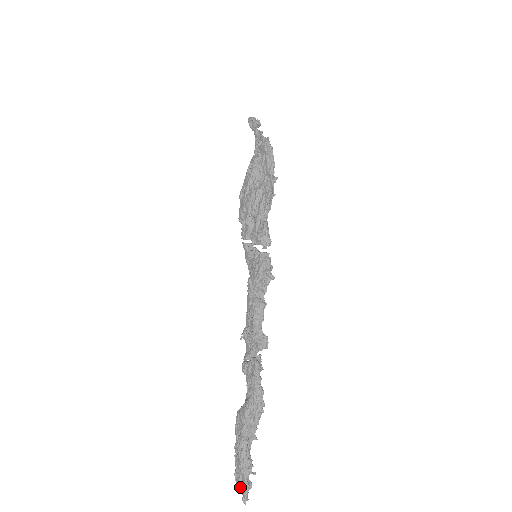
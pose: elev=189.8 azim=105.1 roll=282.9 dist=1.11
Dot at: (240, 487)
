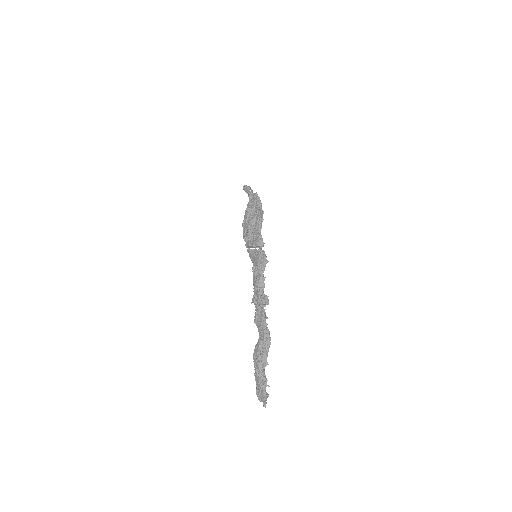
Dot at: (261, 398)
